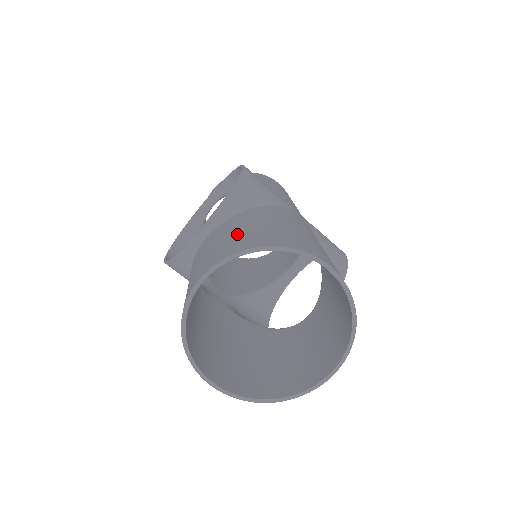
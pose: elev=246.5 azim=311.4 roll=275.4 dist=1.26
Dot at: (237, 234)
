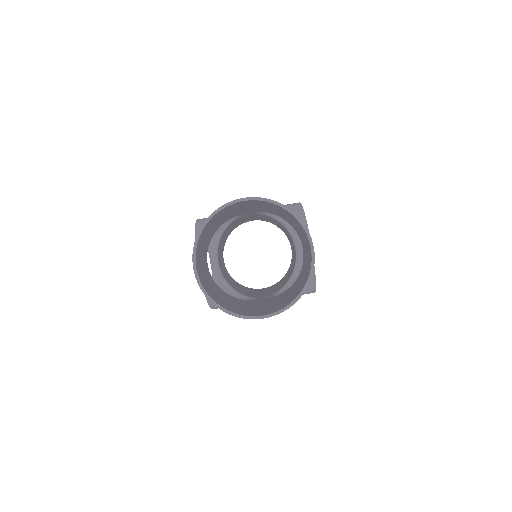
Dot at: occluded
